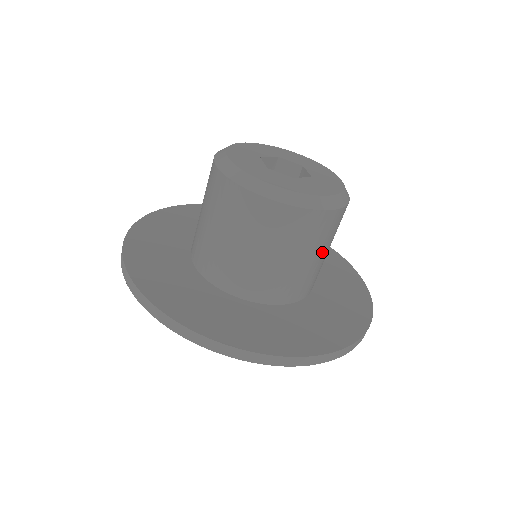
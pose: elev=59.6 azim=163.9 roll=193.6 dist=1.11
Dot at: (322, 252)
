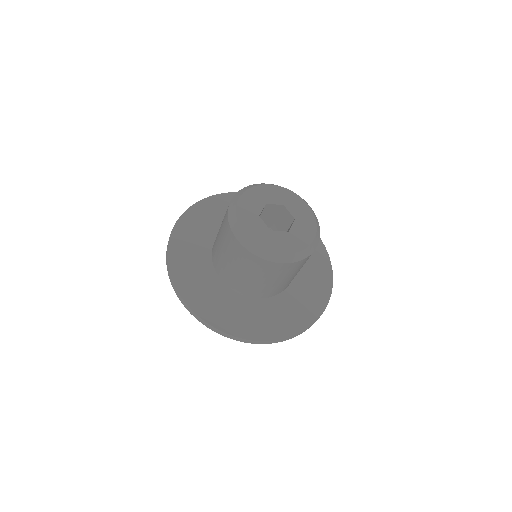
Dot at: occluded
